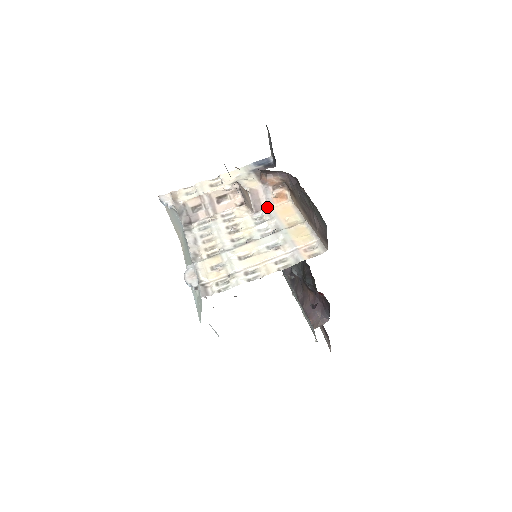
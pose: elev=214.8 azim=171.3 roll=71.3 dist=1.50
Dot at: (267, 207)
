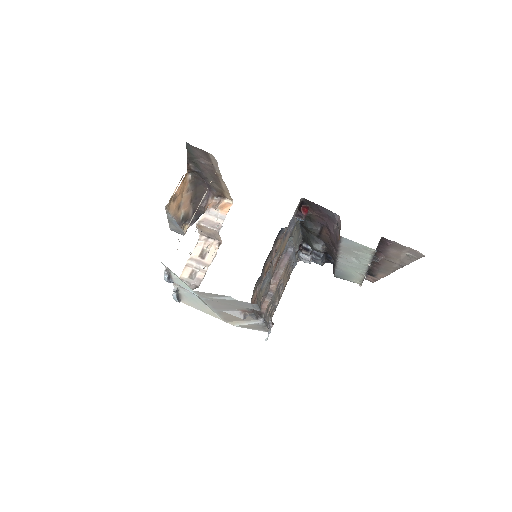
Dot at: occluded
